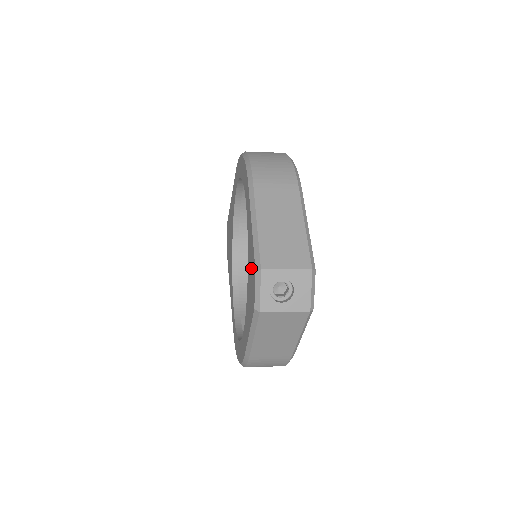
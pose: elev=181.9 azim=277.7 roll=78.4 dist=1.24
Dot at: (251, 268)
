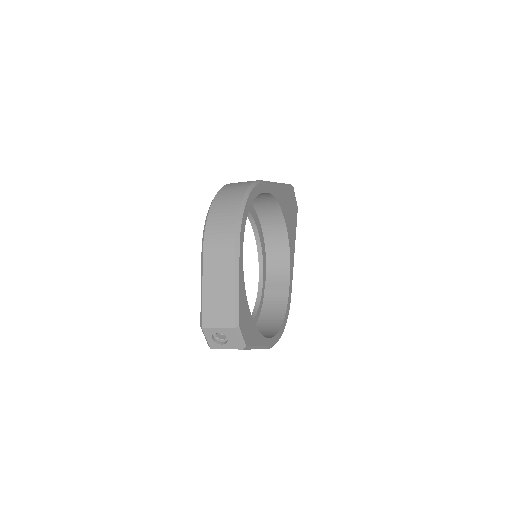
Dot at: occluded
